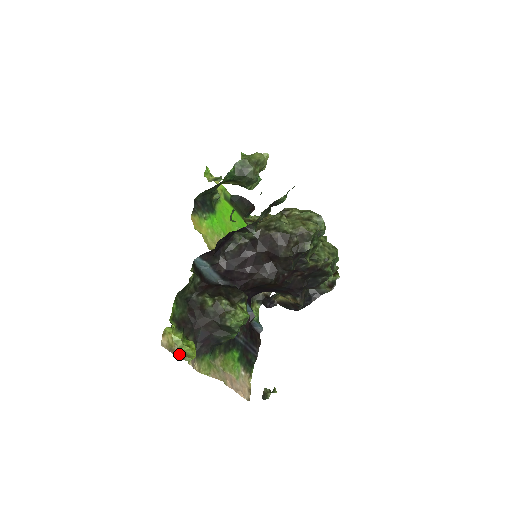
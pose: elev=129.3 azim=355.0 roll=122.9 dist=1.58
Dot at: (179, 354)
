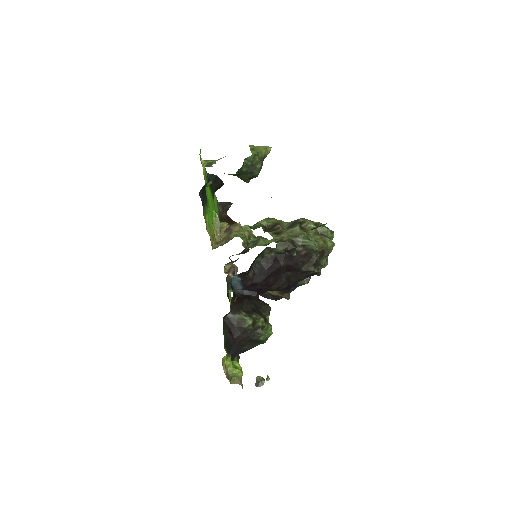
Dot at: (229, 377)
